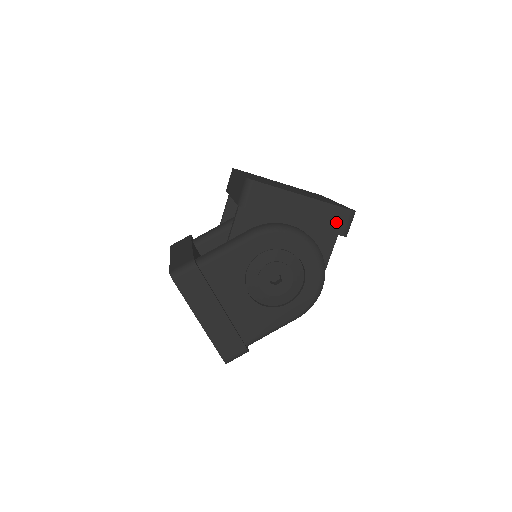
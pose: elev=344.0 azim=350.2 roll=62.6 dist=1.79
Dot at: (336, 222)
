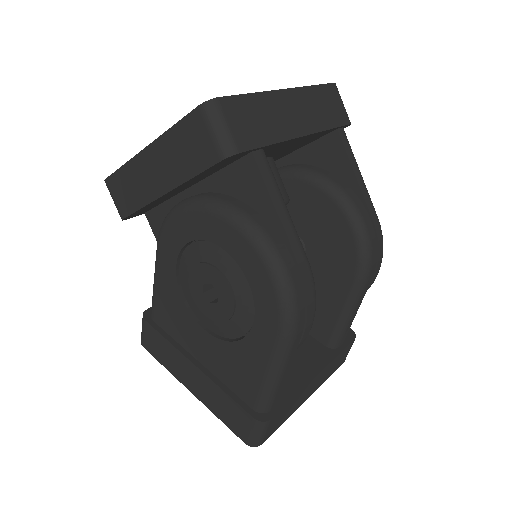
Dot at: (198, 147)
